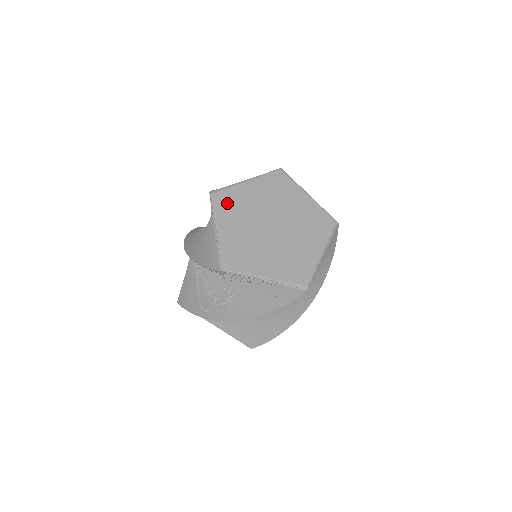
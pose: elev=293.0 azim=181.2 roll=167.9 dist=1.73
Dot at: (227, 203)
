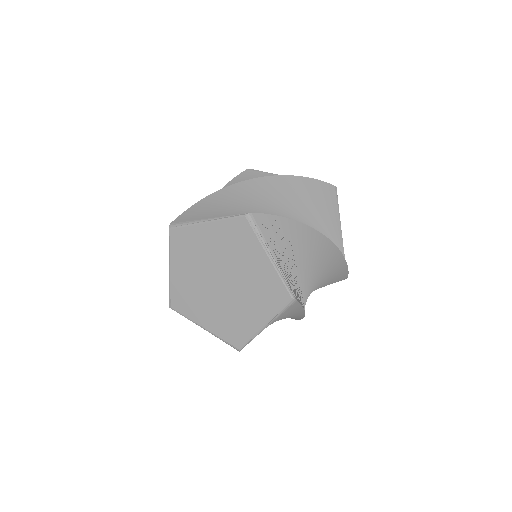
Dot at: (182, 244)
